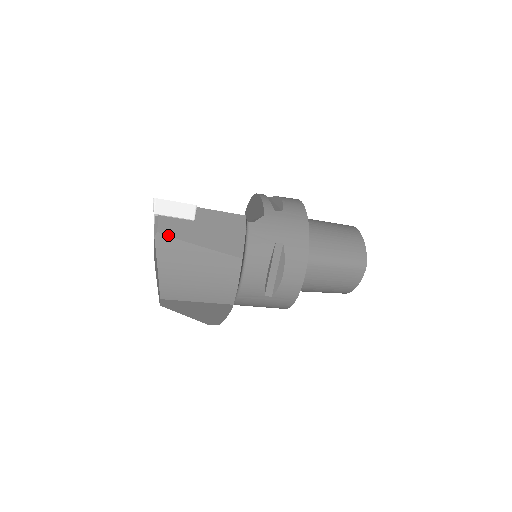
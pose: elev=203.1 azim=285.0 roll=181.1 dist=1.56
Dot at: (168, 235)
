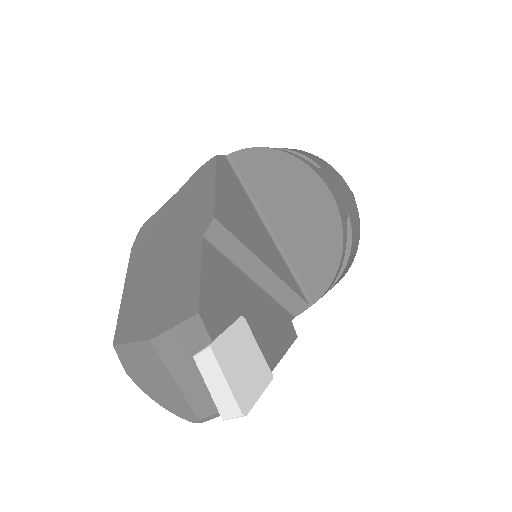
Dot at: occluded
